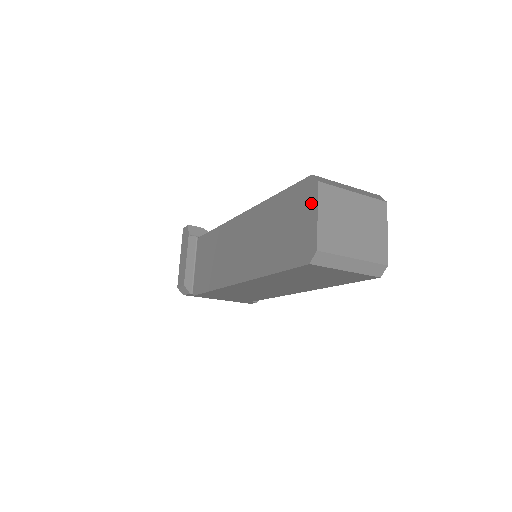
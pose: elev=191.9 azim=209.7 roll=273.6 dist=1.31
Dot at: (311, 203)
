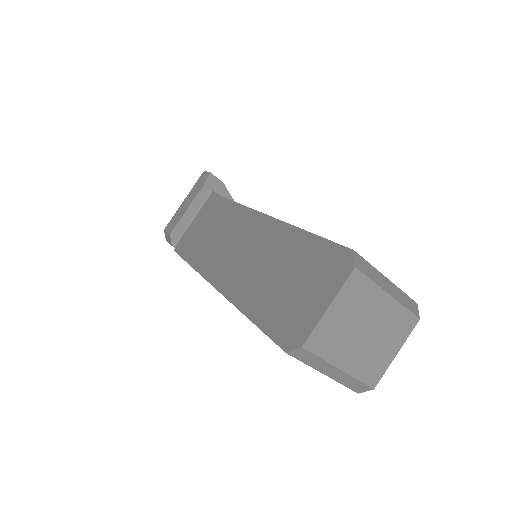
Dot at: (331, 284)
